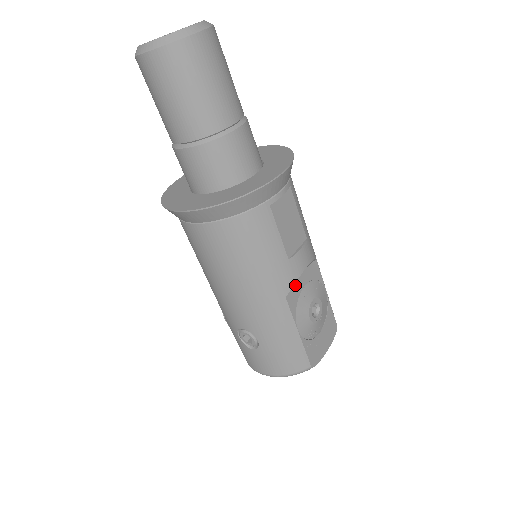
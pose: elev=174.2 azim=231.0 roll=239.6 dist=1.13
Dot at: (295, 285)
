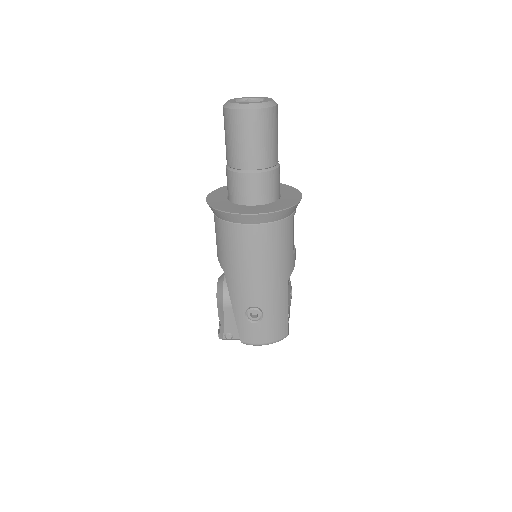
Dot at: occluded
